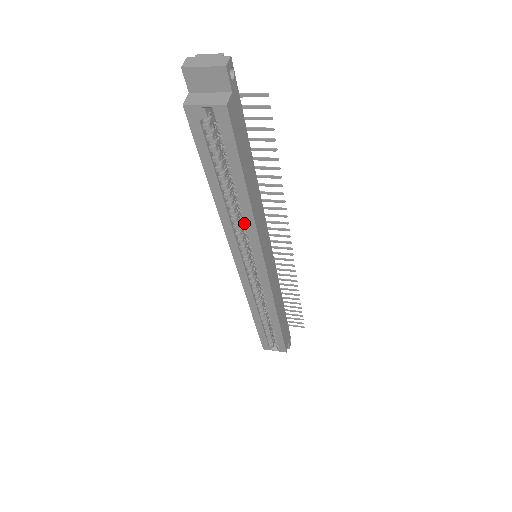
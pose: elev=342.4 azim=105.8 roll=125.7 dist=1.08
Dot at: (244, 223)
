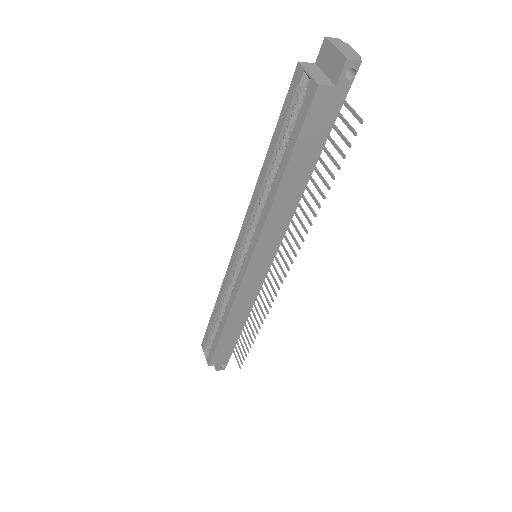
Dot at: occluded
